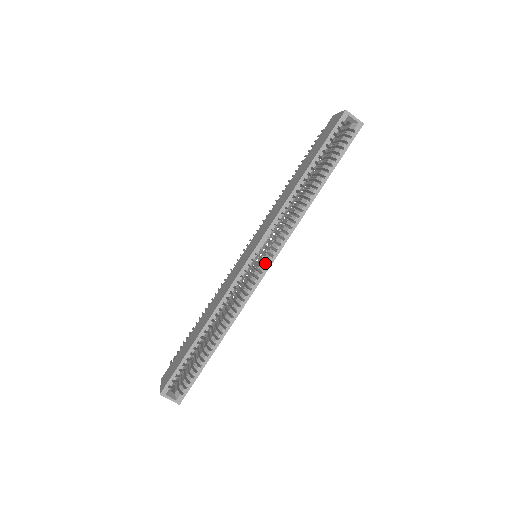
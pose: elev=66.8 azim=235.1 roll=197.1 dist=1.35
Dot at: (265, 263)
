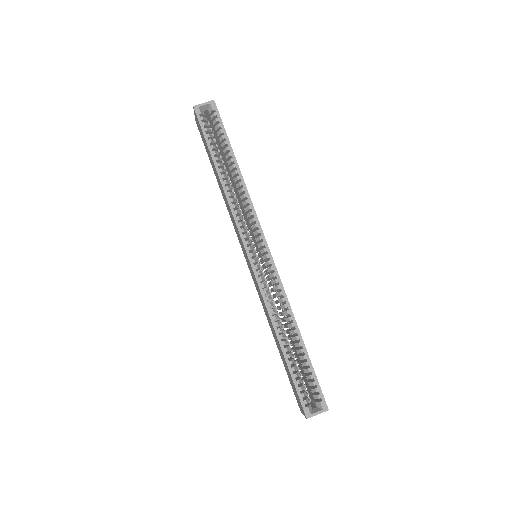
Dot at: (263, 251)
